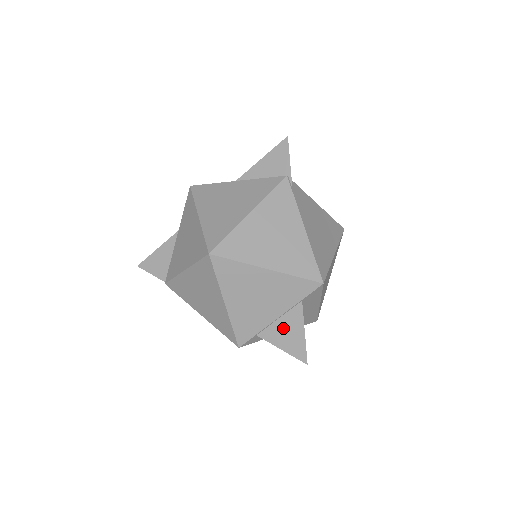
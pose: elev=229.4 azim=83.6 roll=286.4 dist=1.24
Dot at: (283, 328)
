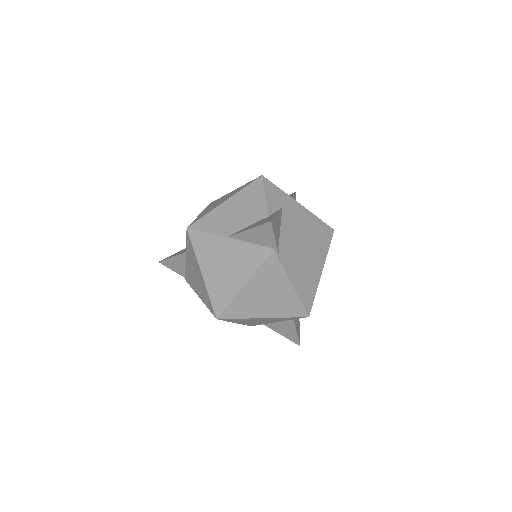
Dot at: (281, 327)
